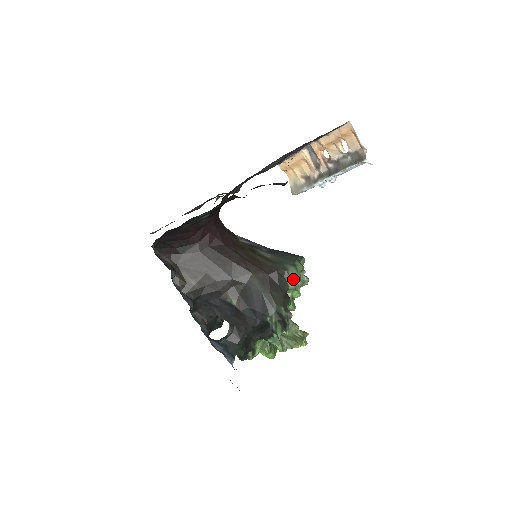
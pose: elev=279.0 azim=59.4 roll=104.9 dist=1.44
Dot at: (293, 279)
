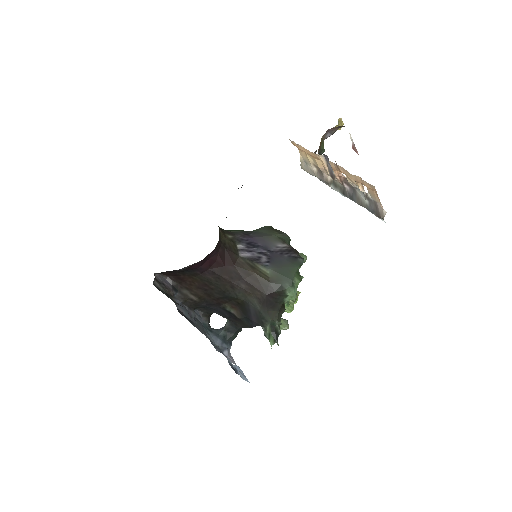
Dot at: (289, 296)
